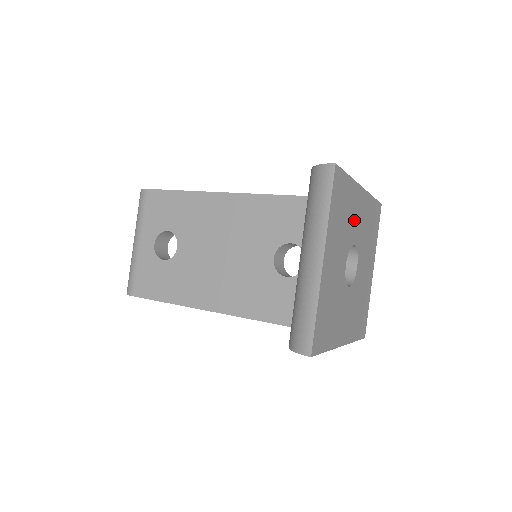
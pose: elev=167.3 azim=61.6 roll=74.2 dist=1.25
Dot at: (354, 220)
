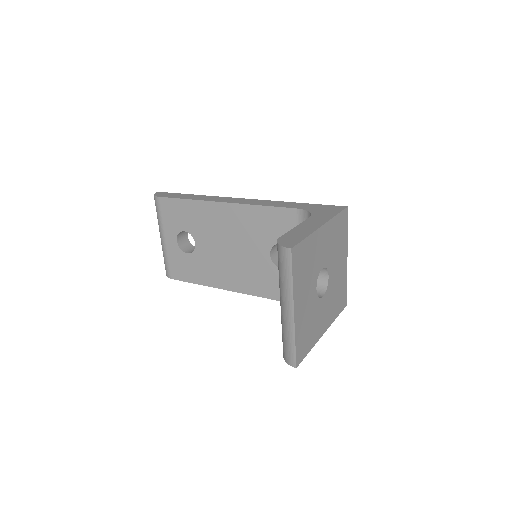
Dot at: (318, 255)
